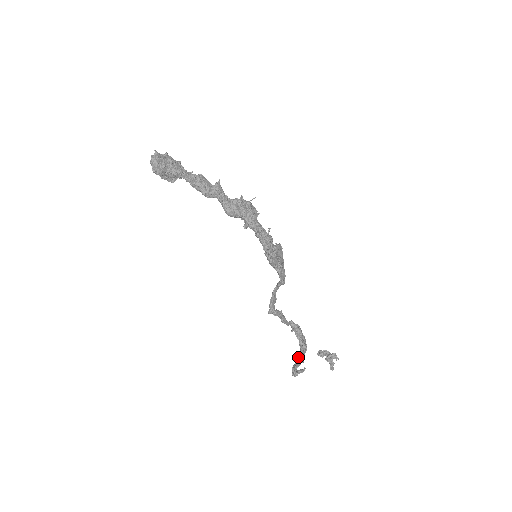
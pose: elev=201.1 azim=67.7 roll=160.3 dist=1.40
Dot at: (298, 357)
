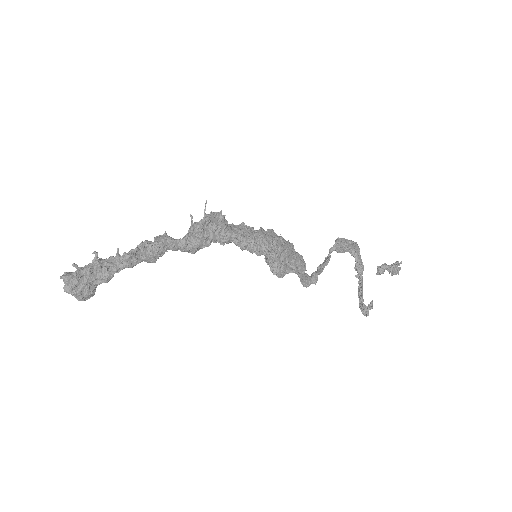
Dot at: occluded
